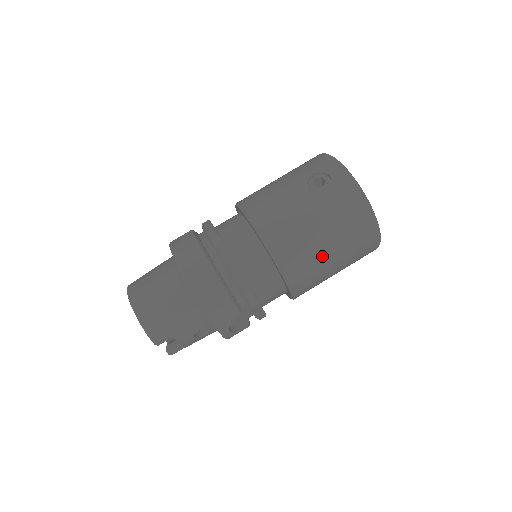
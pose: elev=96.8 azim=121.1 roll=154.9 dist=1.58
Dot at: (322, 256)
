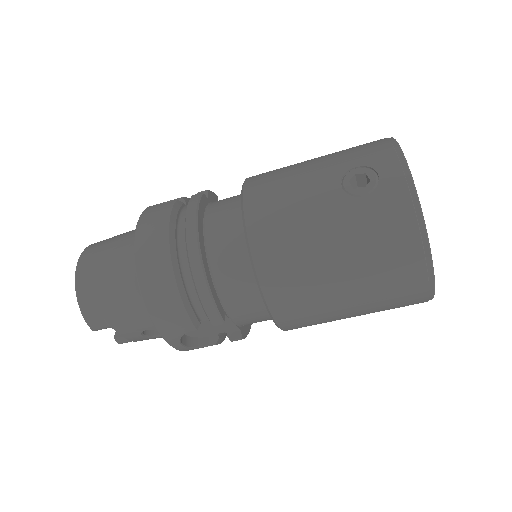
Dot at: (329, 291)
